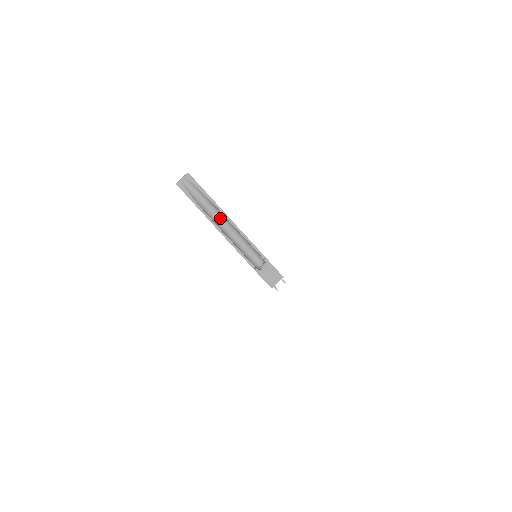
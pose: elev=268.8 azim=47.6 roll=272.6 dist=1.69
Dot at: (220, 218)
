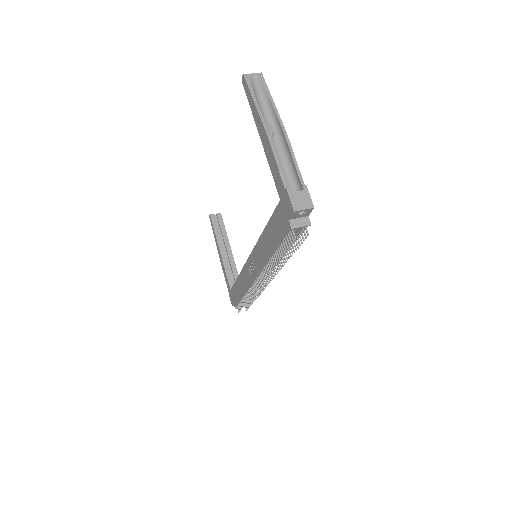
Dot at: (272, 128)
